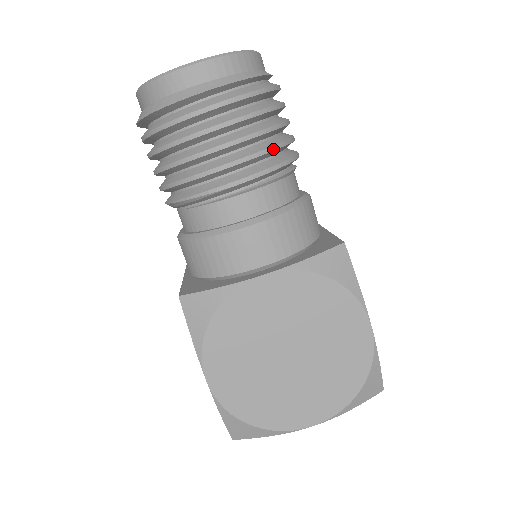
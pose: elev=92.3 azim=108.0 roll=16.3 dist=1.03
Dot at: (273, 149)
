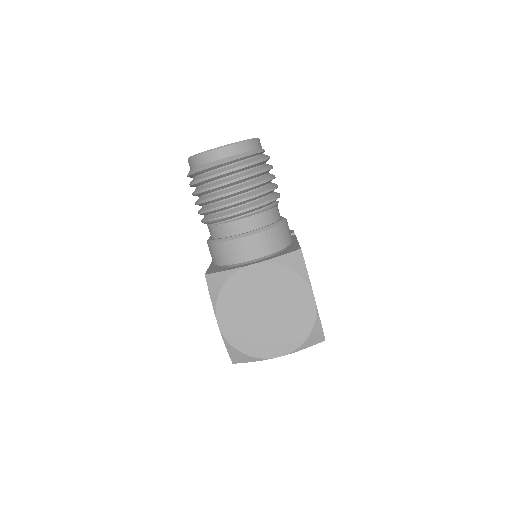
Dot at: (261, 194)
